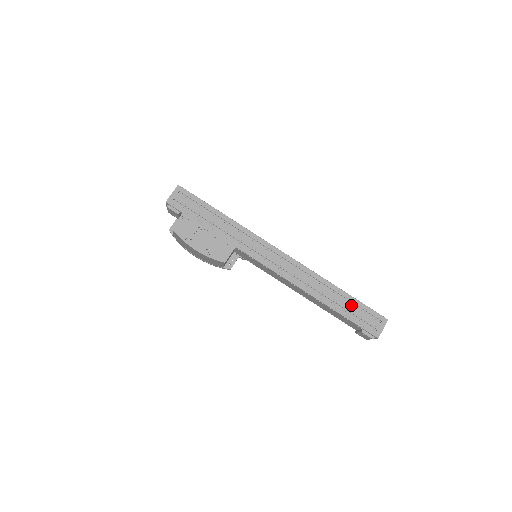
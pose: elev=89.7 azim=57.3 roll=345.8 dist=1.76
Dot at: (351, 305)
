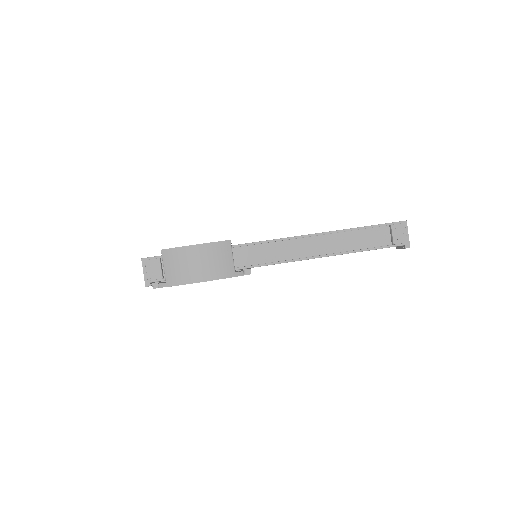
Dot at: occluded
